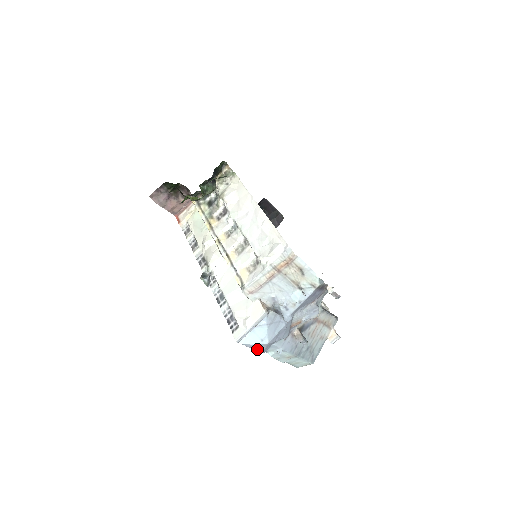
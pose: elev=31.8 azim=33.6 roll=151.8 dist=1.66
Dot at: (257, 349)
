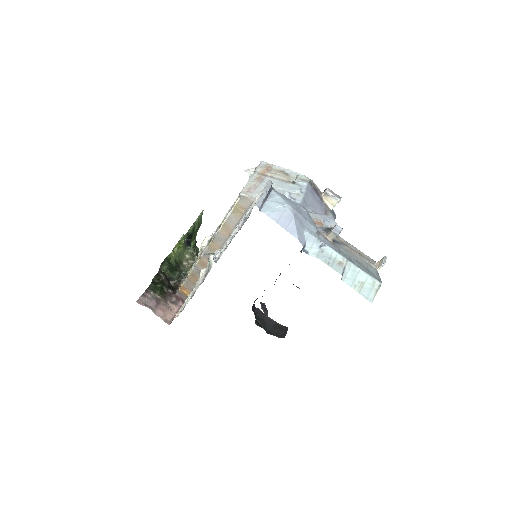
Dot at: (288, 228)
